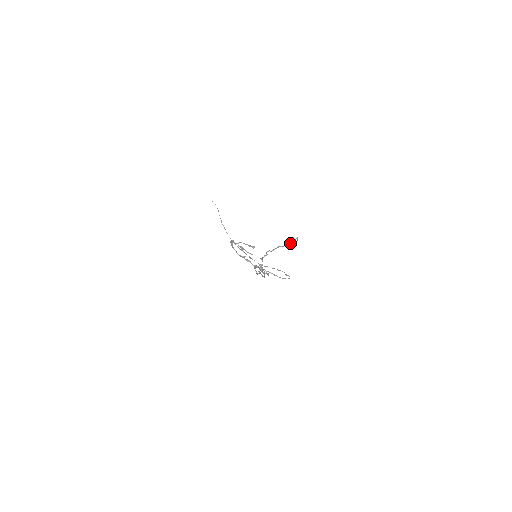
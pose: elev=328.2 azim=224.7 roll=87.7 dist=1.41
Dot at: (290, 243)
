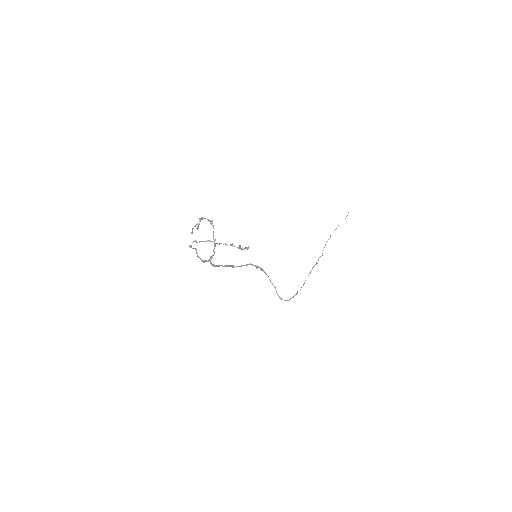
Dot at: (240, 248)
